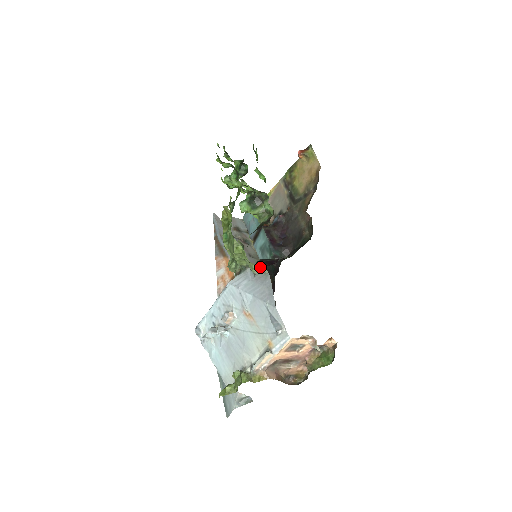
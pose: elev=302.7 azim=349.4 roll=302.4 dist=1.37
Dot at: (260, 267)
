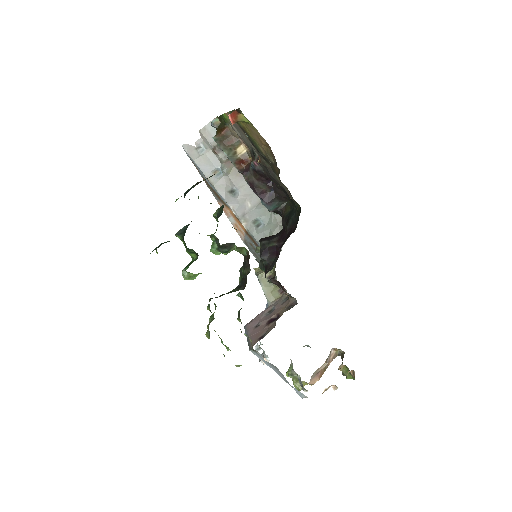
Dot at: occluded
